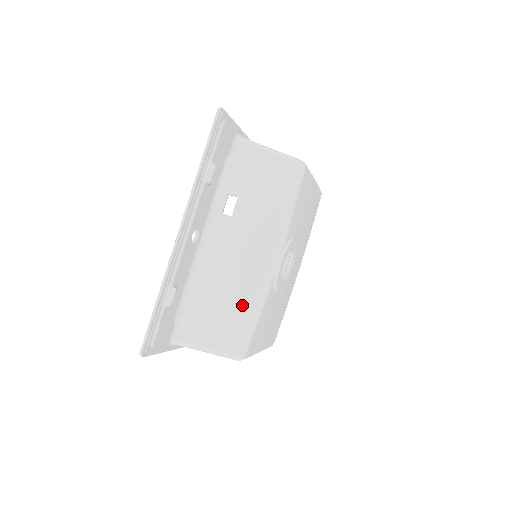
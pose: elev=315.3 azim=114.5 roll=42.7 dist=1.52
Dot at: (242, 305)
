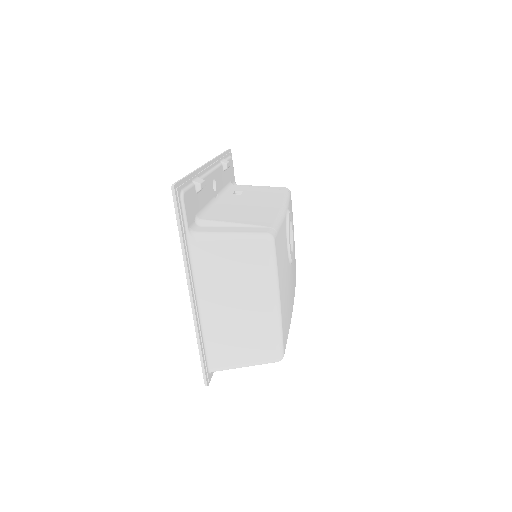
Dot at: (262, 217)
